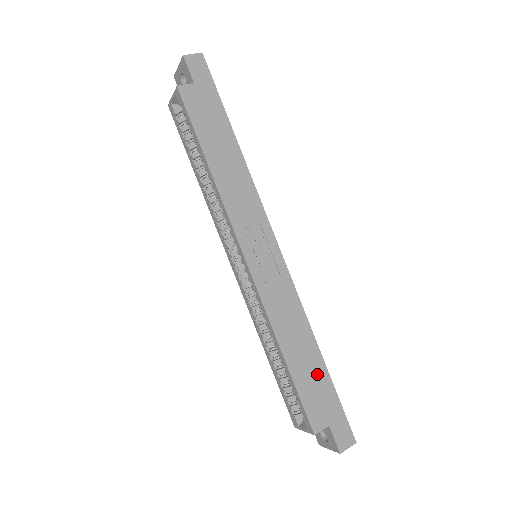
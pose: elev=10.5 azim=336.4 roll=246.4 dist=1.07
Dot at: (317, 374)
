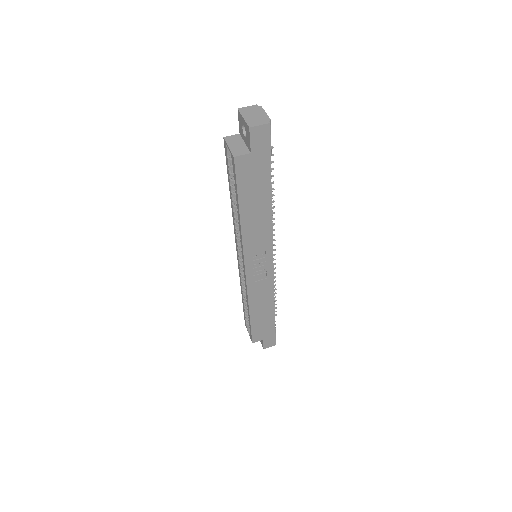
Dot at: (267, 321)
